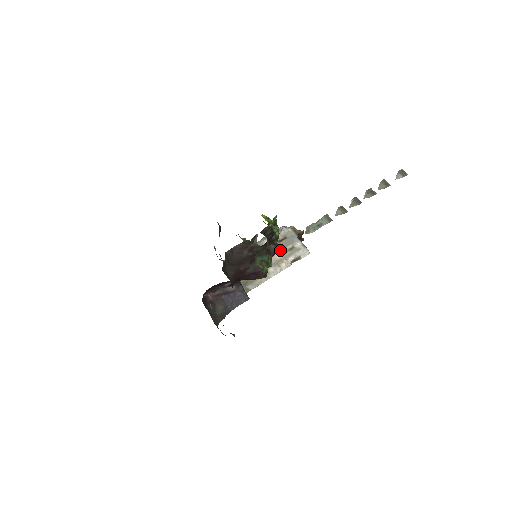
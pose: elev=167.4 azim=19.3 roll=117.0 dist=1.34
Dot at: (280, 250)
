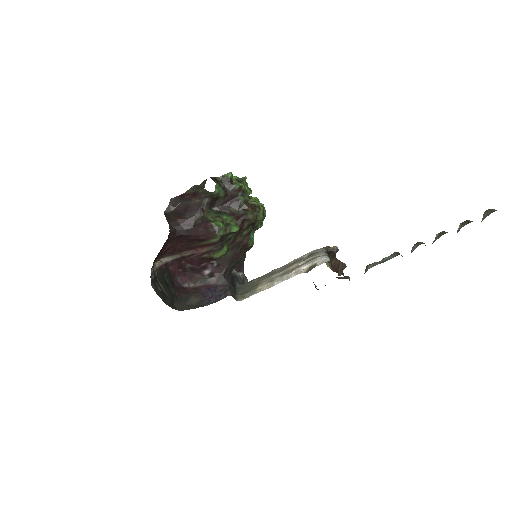
Dot at: (251, 217)
